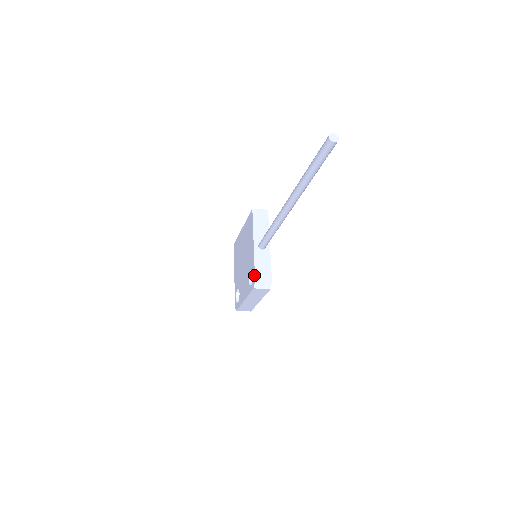
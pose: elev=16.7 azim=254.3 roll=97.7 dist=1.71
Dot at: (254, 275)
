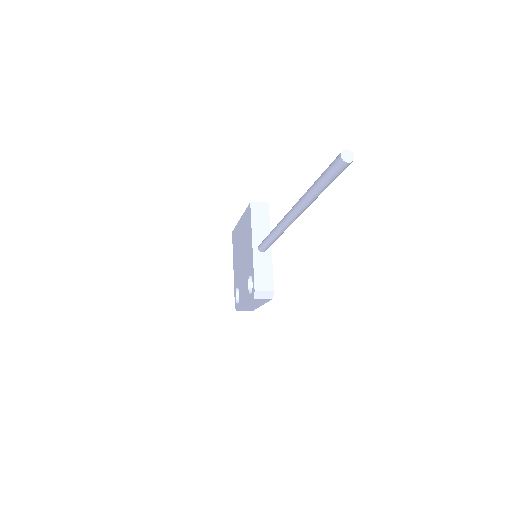
Dot at: (253, 284)
